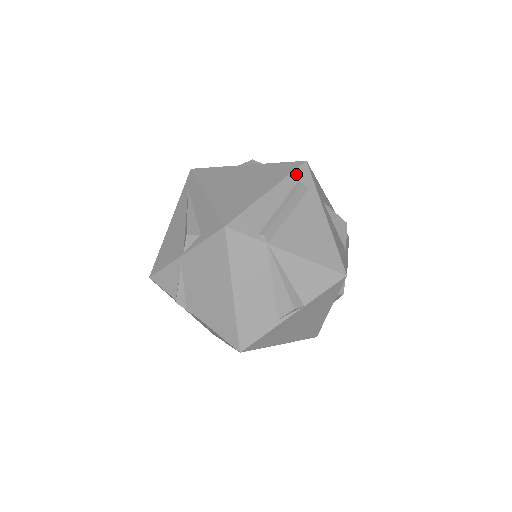
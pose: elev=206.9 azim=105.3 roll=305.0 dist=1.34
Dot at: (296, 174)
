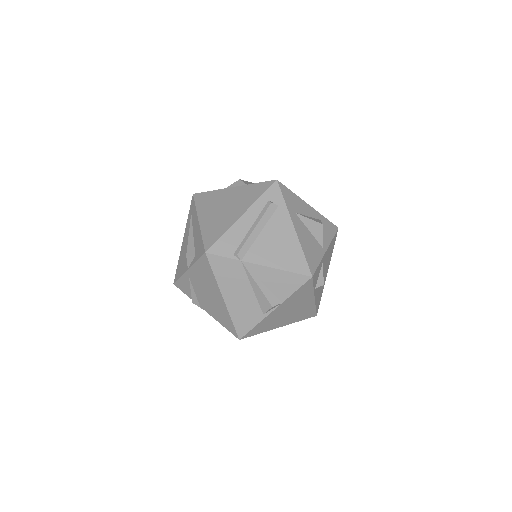
Dot at: (267, 194)
